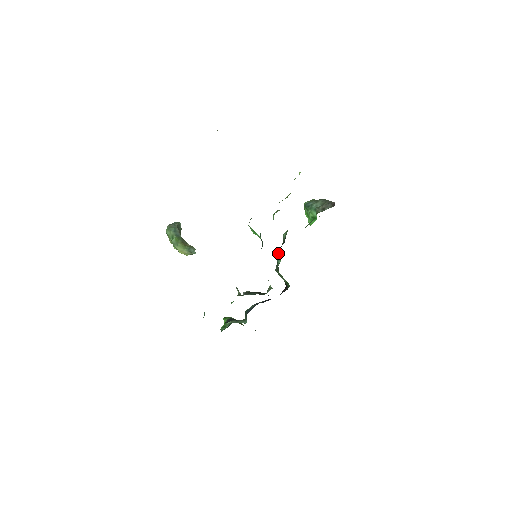
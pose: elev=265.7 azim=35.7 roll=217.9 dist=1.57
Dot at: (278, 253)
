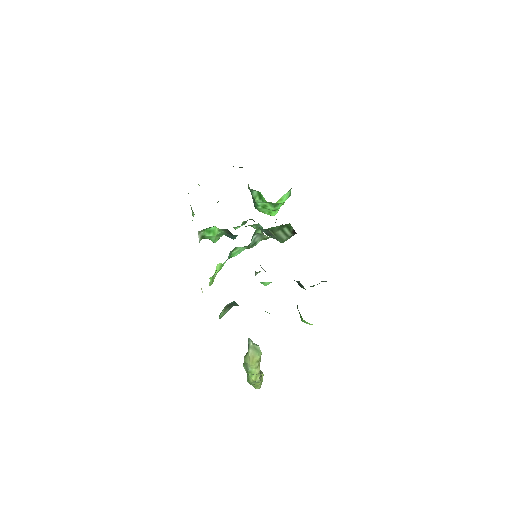
Dot at: occluded
